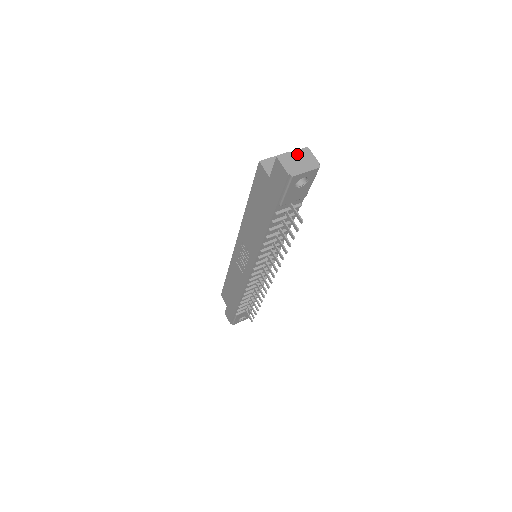
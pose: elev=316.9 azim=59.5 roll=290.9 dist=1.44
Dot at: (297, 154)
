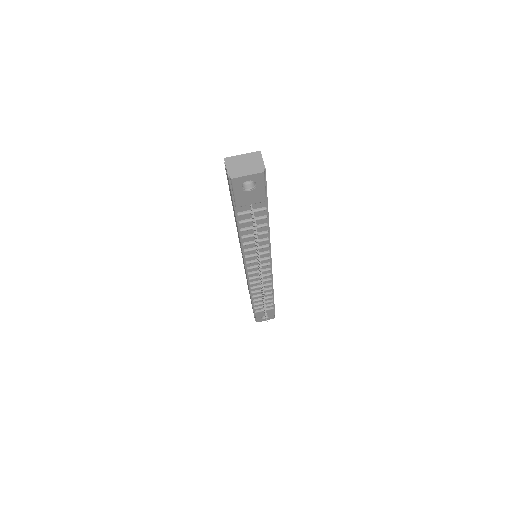
Dot at: (246, 157)
